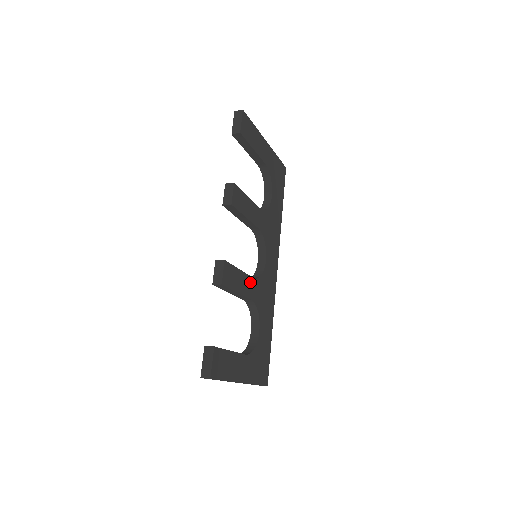
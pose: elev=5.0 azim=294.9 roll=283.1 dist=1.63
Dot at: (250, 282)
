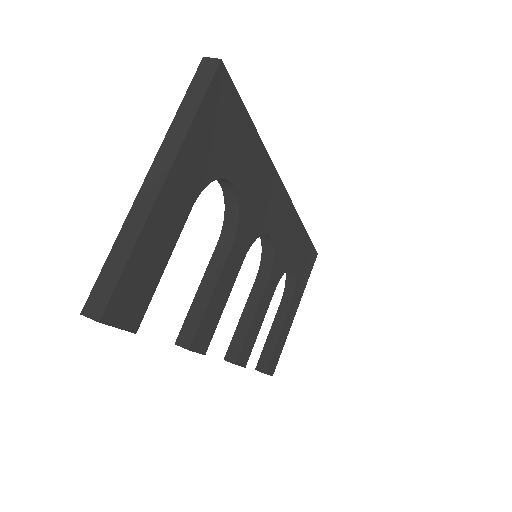
Dot at: (266, 293)
